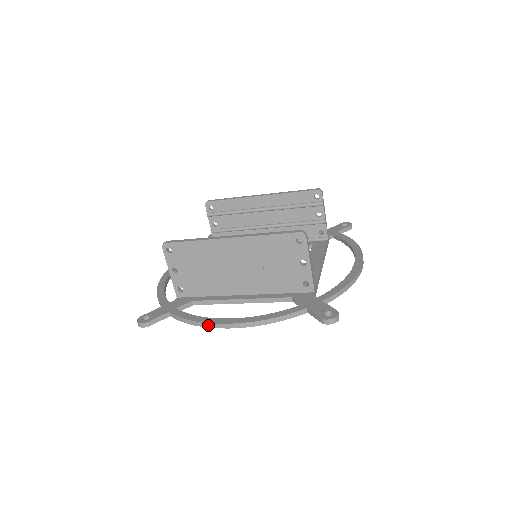
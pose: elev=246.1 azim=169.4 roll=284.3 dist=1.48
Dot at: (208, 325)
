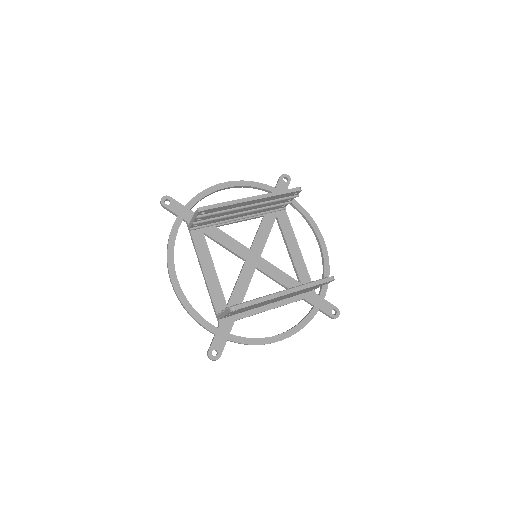
Dot at: occluded
